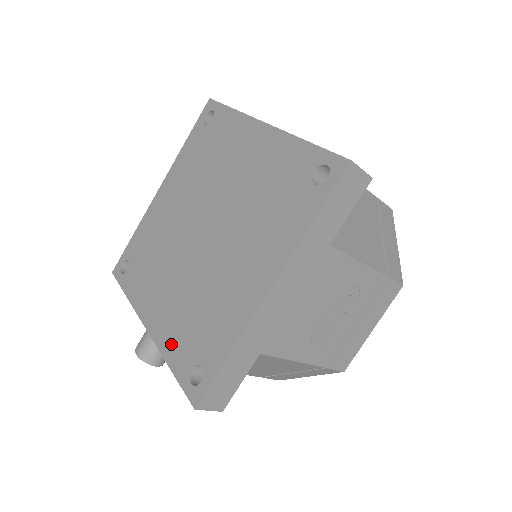
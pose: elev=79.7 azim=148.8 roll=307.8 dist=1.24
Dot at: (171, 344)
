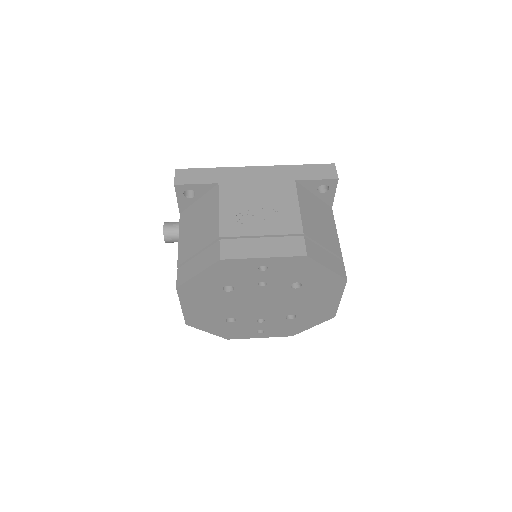
Dot at: occluded
